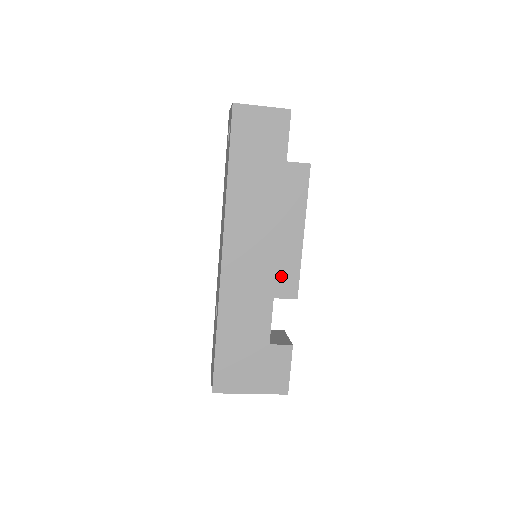
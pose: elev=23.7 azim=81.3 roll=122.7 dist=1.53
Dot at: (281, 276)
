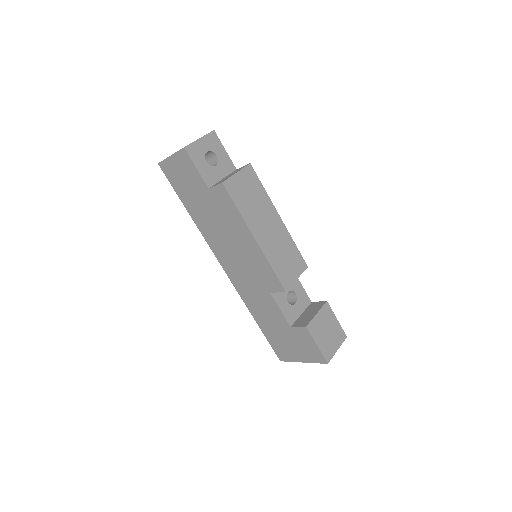
Dot at: (264, 276)
